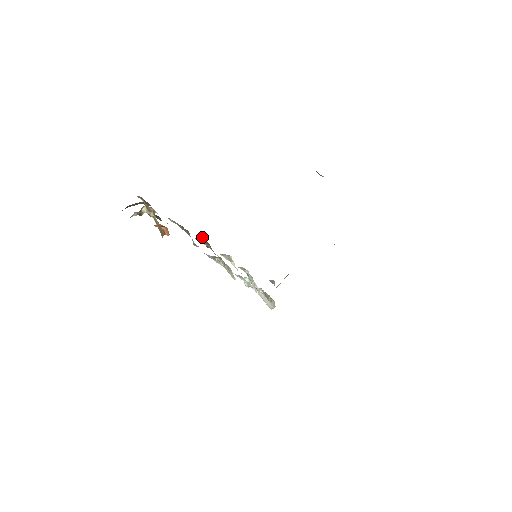
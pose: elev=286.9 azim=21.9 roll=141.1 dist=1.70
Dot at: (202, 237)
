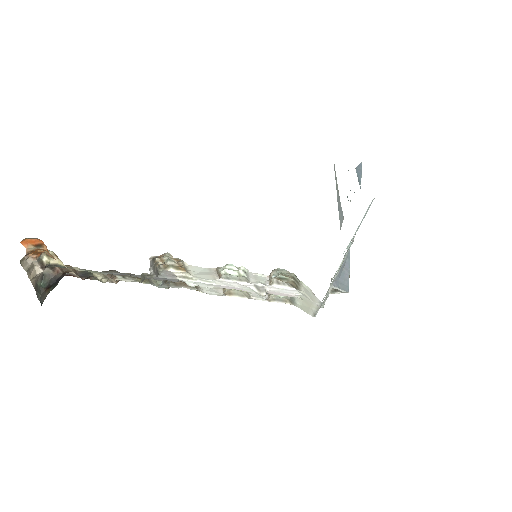
Dot at: occluded
